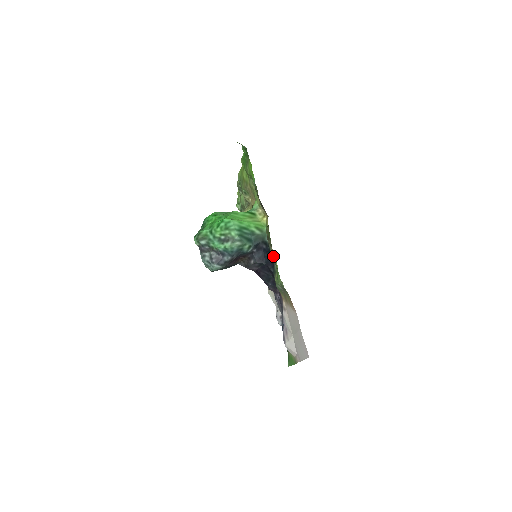
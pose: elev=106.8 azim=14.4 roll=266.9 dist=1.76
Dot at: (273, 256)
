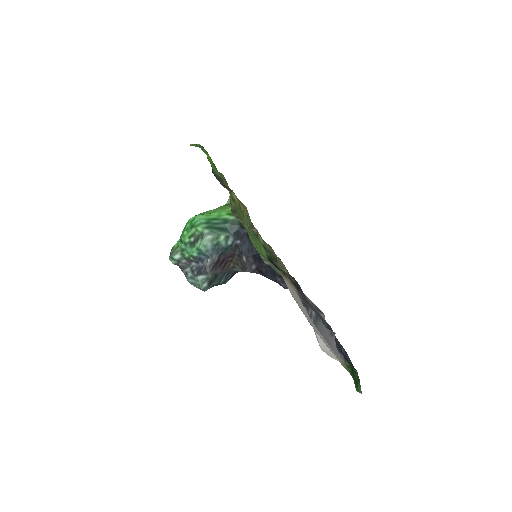
Dot at: occluded
